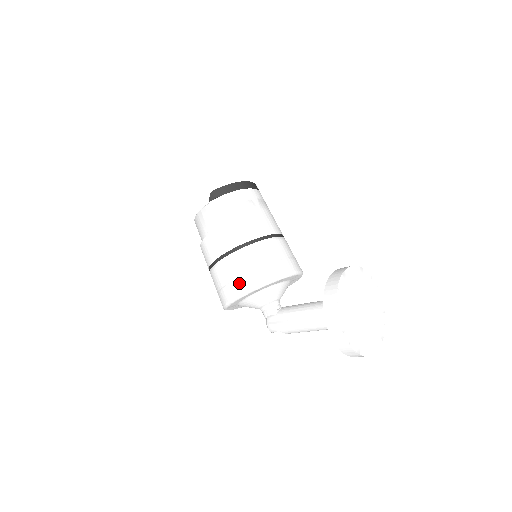
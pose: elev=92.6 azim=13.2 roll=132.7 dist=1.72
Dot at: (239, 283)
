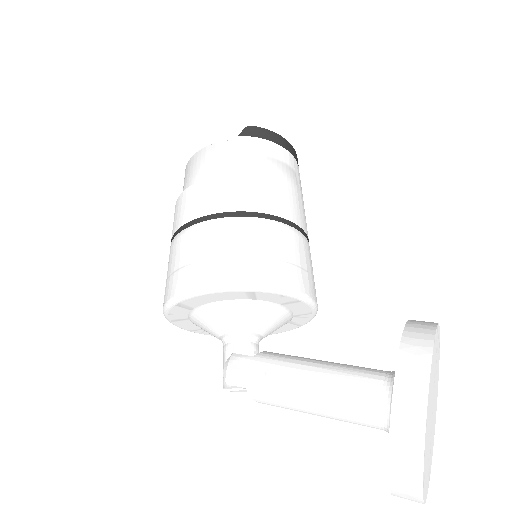
Dot at: (231, 265)
